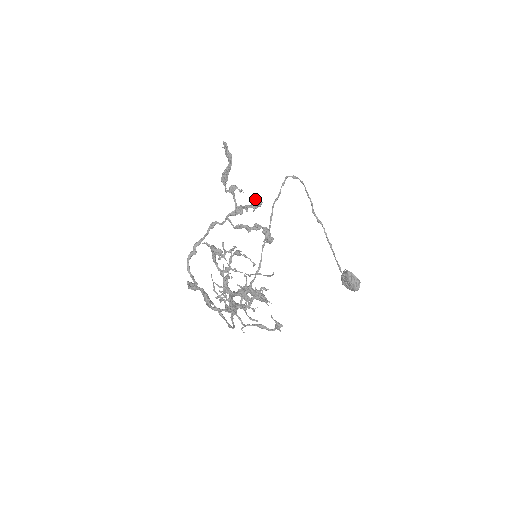
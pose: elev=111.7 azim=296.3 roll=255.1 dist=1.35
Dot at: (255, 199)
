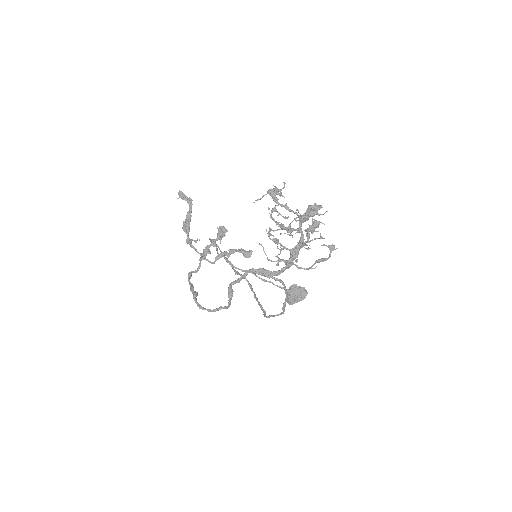
Dot at: (222, 226)
